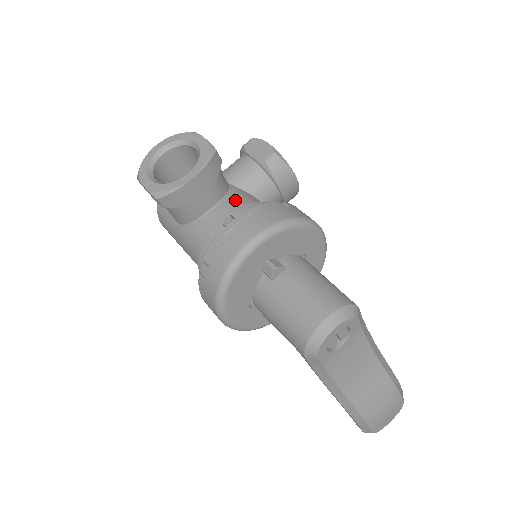
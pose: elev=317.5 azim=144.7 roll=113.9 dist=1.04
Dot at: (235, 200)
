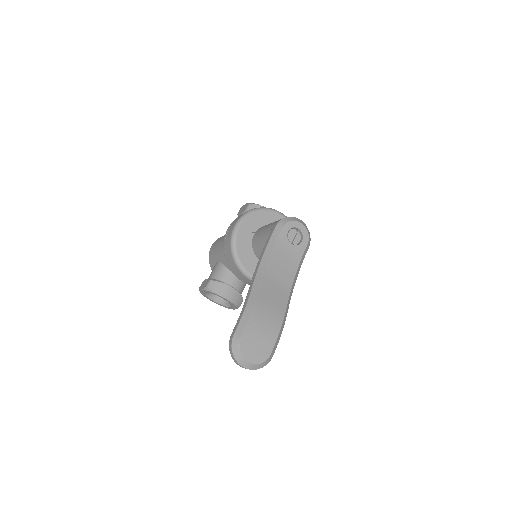
Dot at: occluded
